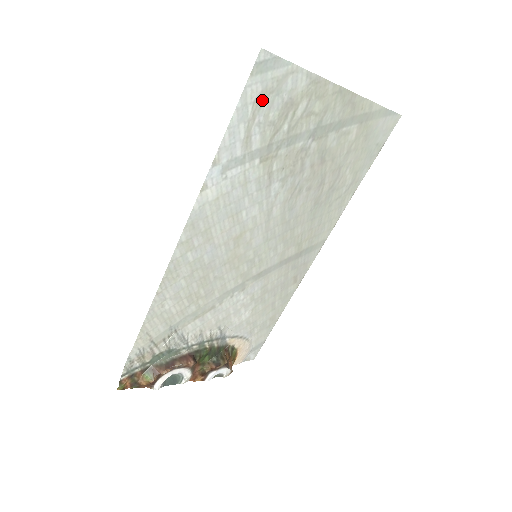
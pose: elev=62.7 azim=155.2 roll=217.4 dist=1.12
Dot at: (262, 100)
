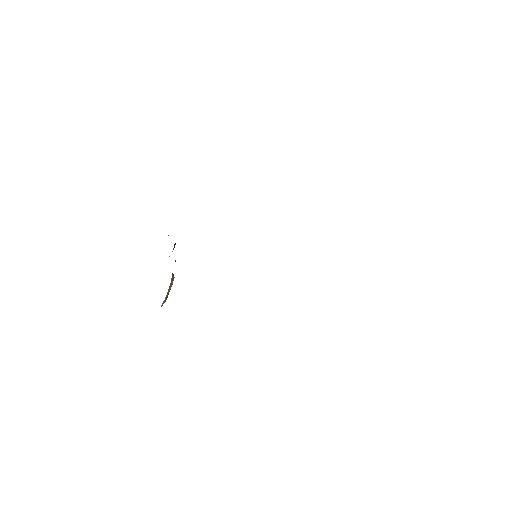
Dot at: occluded
